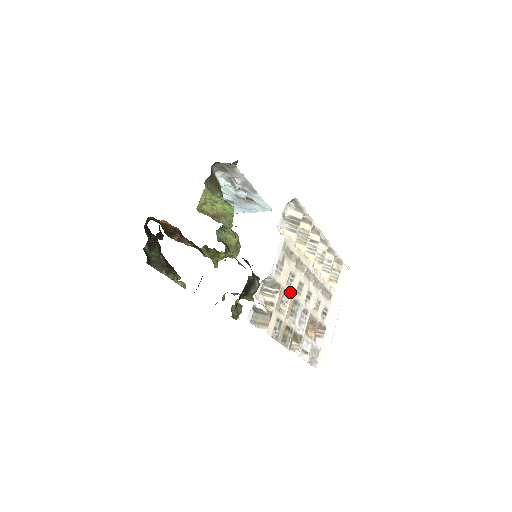
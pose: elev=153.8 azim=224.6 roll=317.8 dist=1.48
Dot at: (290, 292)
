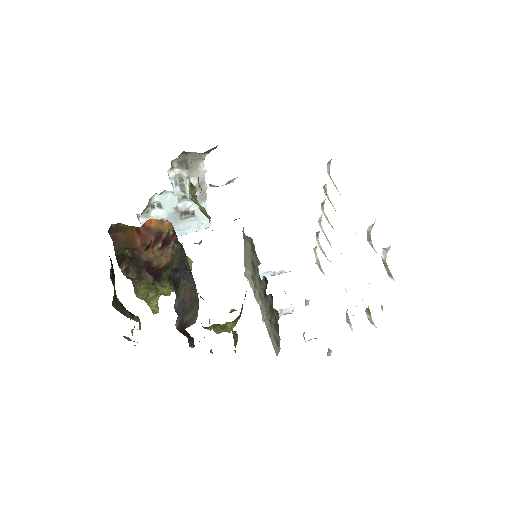
Dot at: occluded
